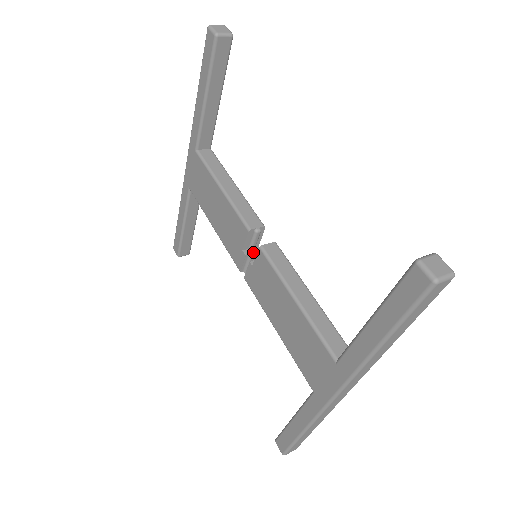
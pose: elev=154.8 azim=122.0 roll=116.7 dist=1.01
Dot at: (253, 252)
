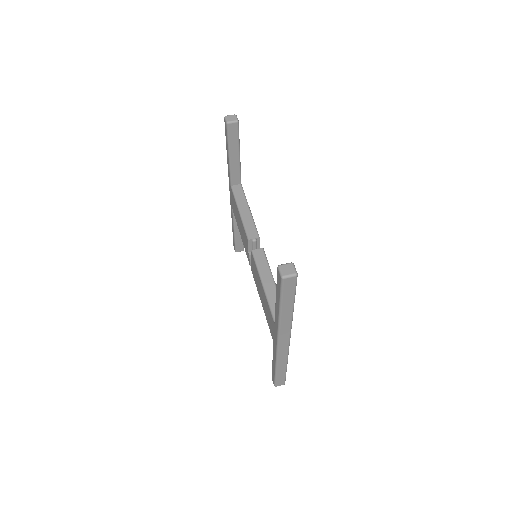
Dot at: occluded
